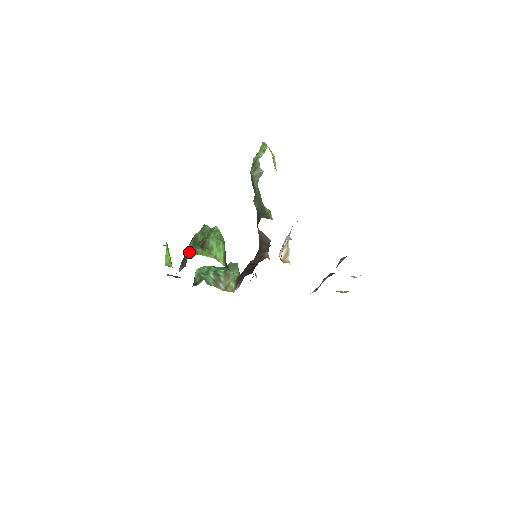
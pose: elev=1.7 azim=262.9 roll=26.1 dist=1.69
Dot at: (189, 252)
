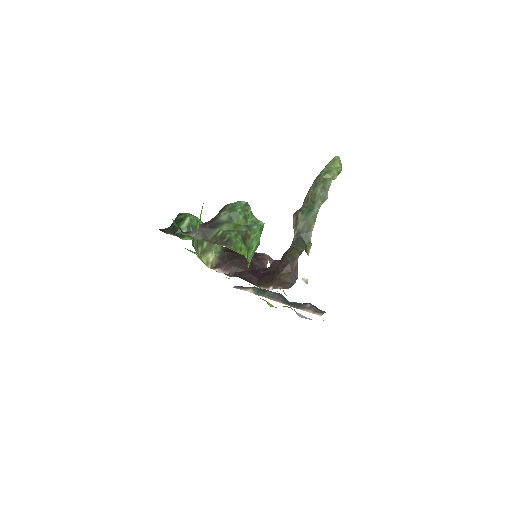
Dot at: (230, 237)
